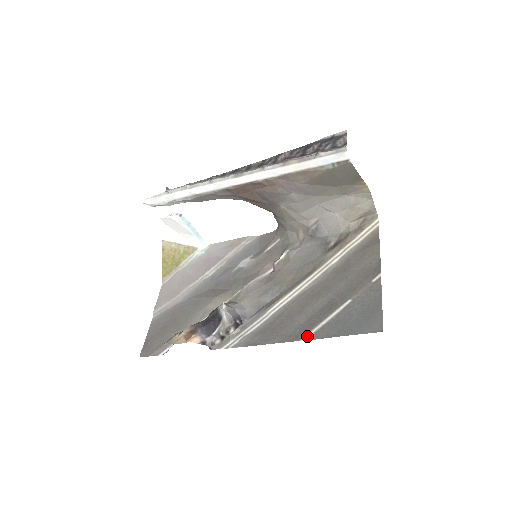
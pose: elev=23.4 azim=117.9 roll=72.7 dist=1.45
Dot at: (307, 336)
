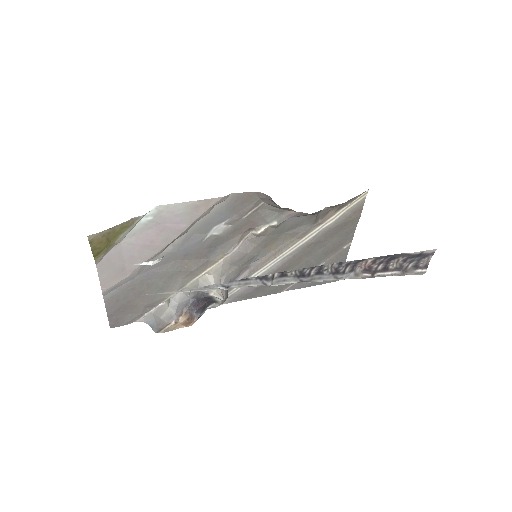
Dot at: (287, 289)
